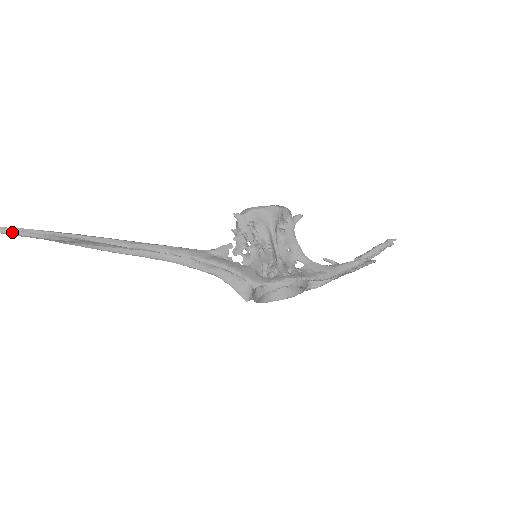
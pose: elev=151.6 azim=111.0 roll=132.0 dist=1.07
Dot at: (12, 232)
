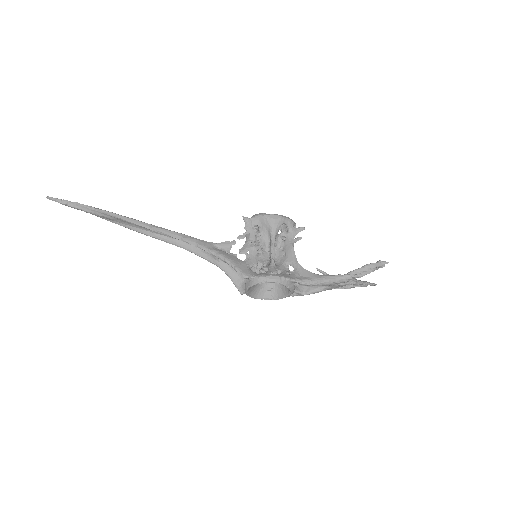
Dot at: (70, 204)
